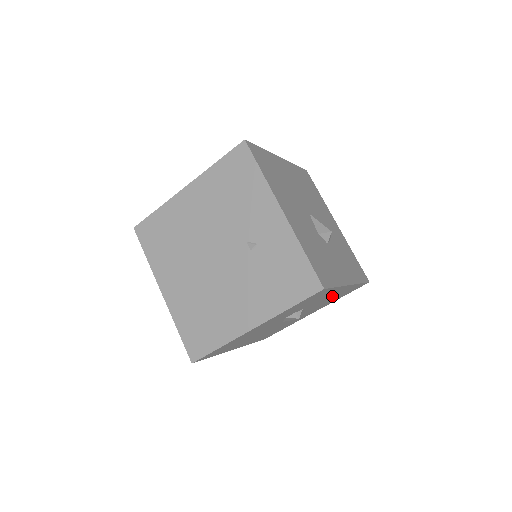
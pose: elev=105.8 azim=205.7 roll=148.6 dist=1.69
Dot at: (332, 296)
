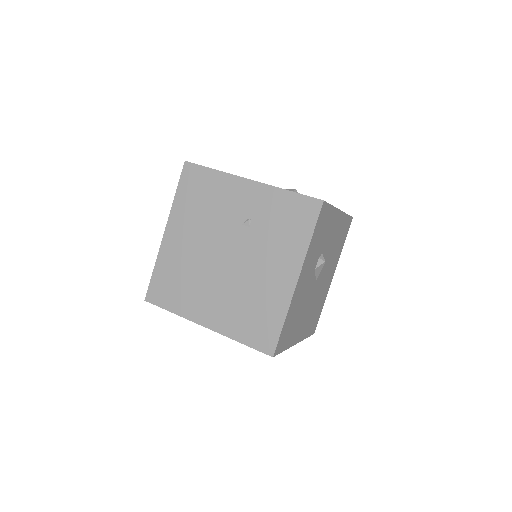
Dot at: (335, 234)
